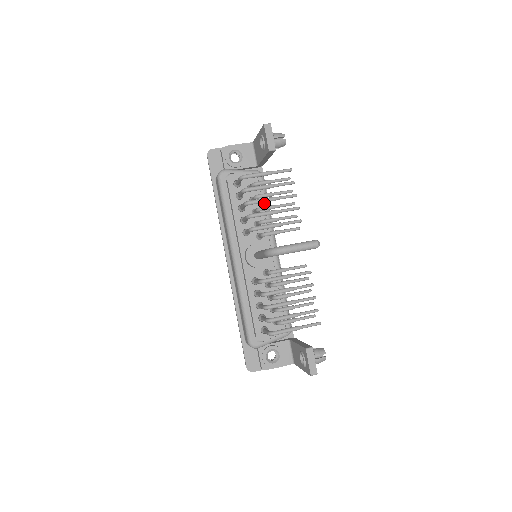
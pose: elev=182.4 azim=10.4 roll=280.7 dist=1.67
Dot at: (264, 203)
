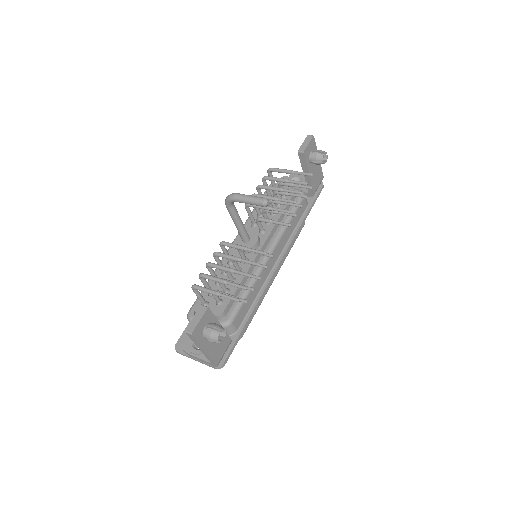
Dot at: occluded
